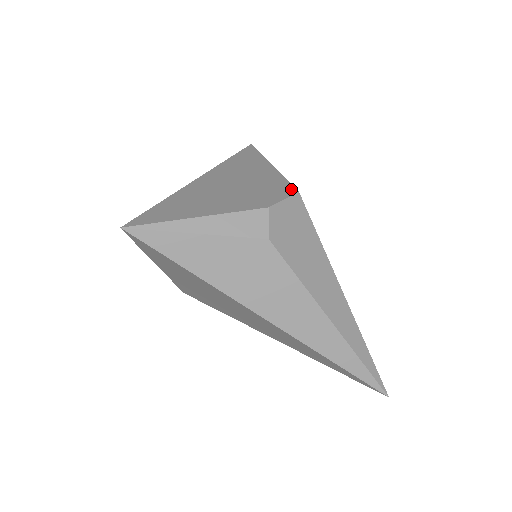
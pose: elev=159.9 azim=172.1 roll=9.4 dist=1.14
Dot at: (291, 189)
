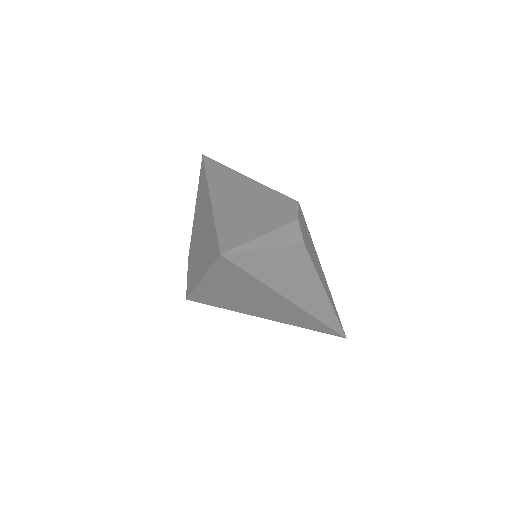
Dot at: (292, 200)
